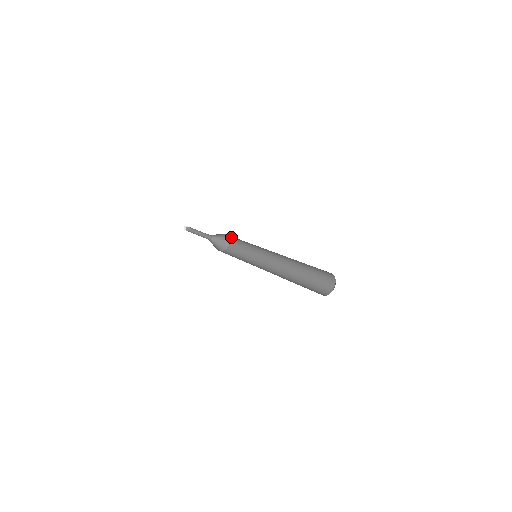
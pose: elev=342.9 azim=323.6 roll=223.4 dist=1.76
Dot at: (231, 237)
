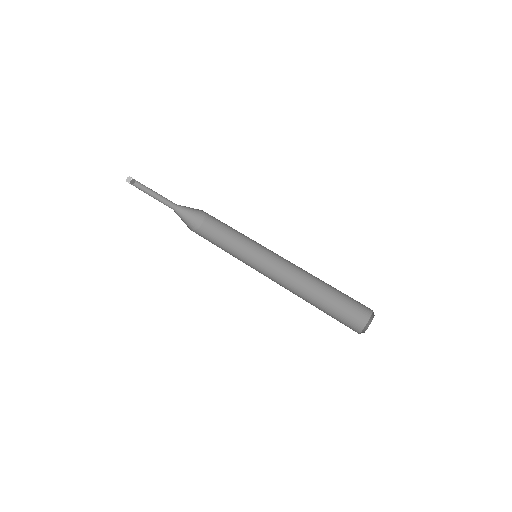
Dot at: (211, 216)
